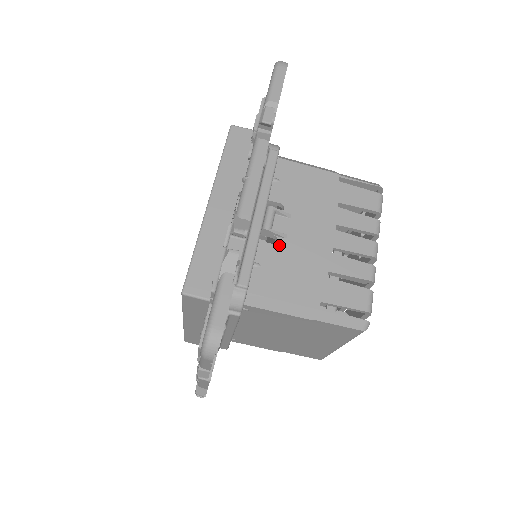
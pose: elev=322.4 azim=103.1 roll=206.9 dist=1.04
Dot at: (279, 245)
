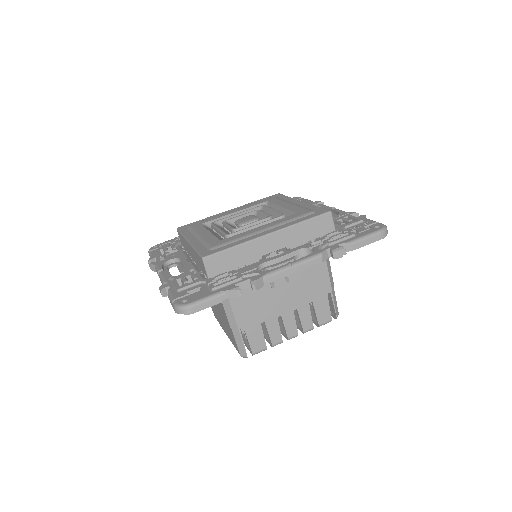
Dot at: (265, 287)
